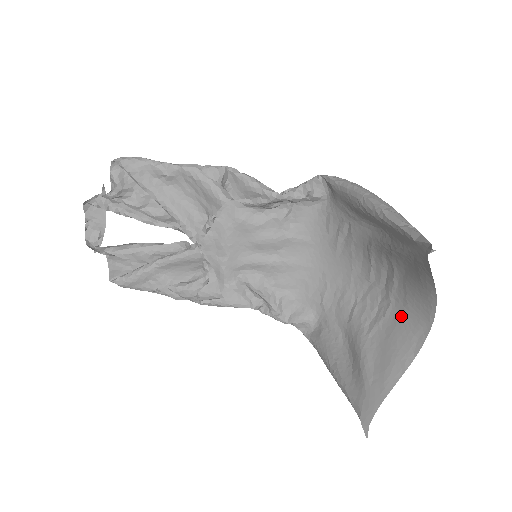
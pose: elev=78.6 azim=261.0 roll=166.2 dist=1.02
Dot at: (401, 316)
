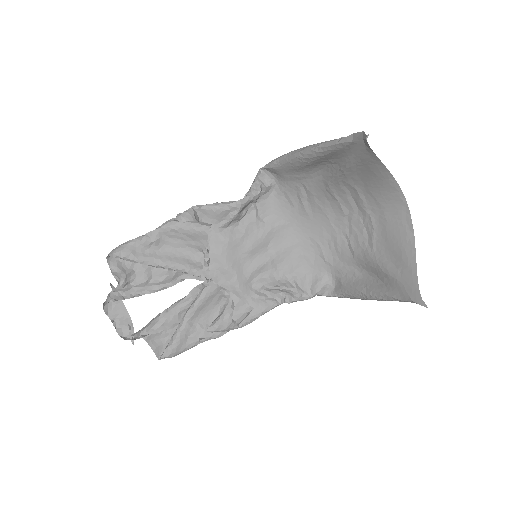
Dot at: (384, 217)
